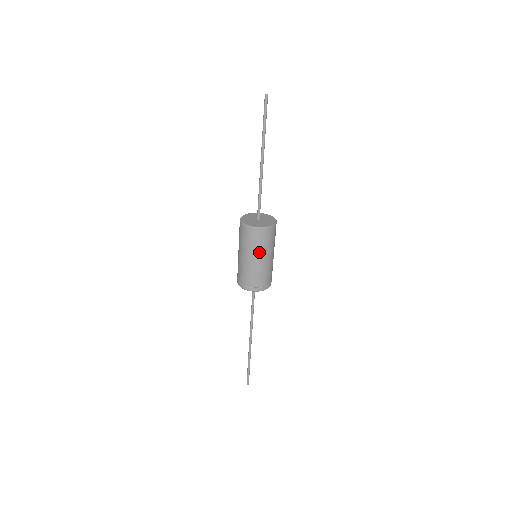
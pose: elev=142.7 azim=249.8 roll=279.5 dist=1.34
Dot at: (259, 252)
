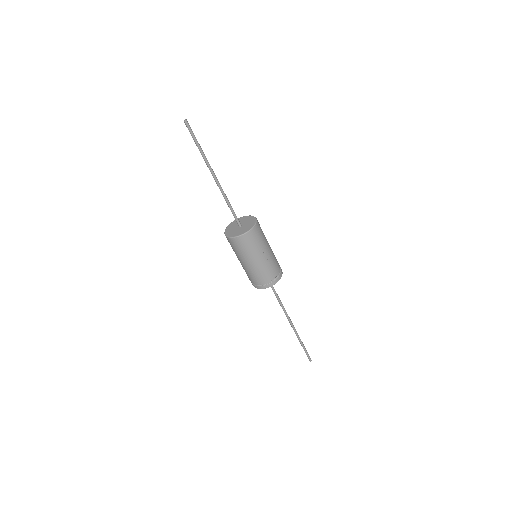
Dot at: (246, 257)
